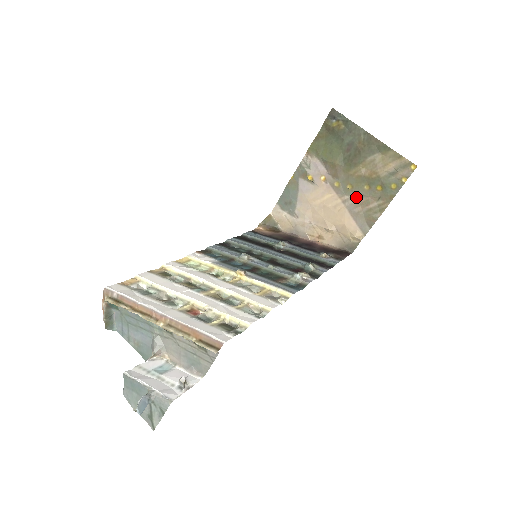
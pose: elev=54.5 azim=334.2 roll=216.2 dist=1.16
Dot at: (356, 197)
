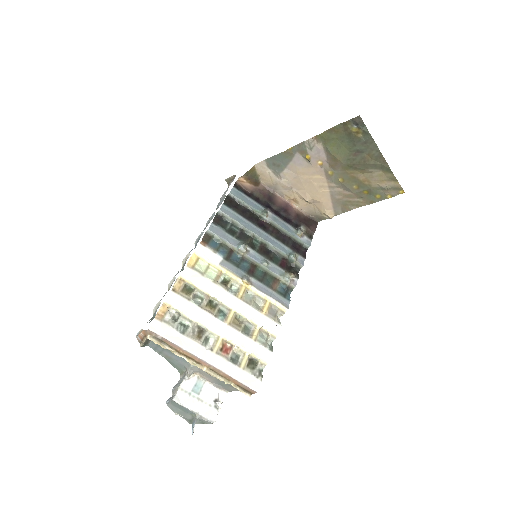
Dot at: (342, 188)
